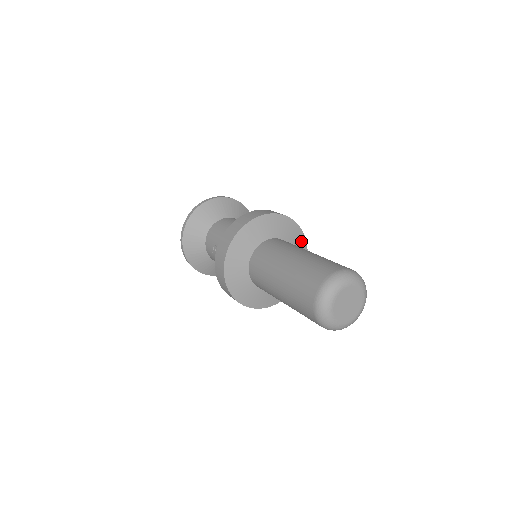
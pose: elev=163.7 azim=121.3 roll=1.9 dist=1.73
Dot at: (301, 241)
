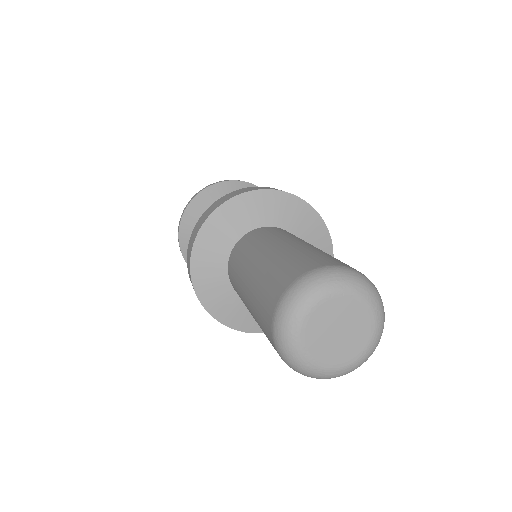
Dot at: (320, 234)
